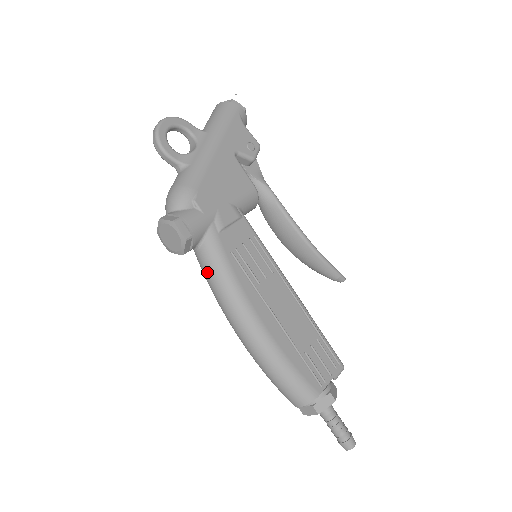
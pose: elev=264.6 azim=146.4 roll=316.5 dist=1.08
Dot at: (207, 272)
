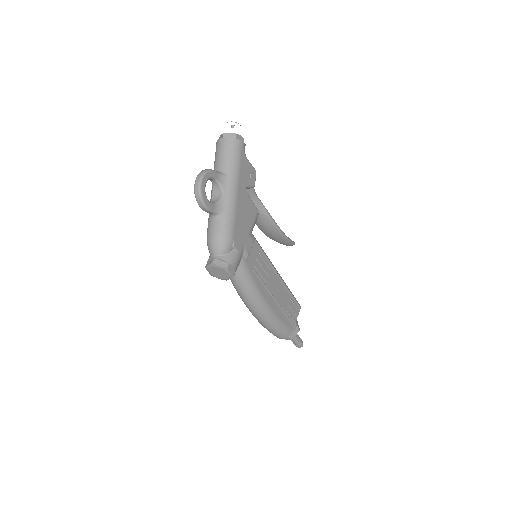
Dot at: (238, 285)
